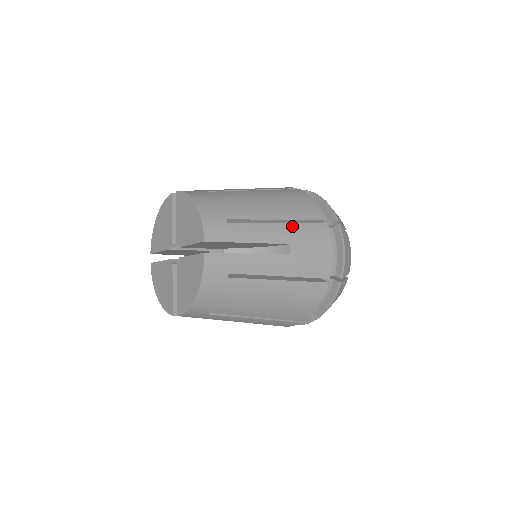
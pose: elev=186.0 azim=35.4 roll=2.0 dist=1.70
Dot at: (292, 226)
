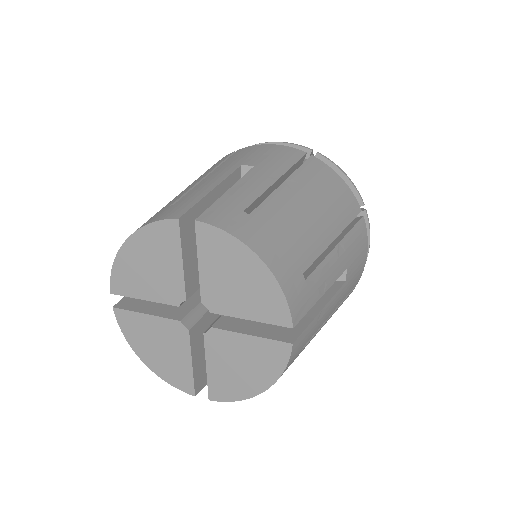
Dot at: (346, 241)
